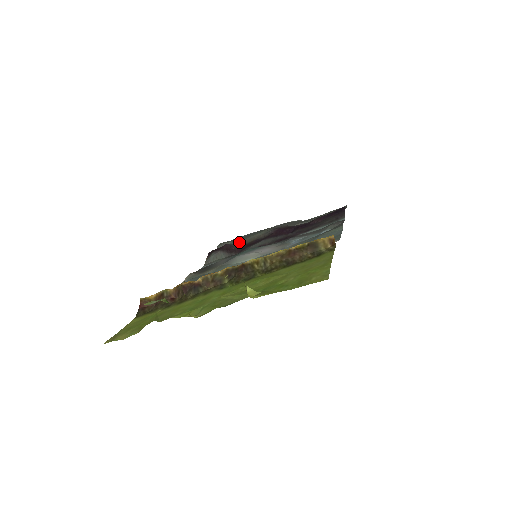
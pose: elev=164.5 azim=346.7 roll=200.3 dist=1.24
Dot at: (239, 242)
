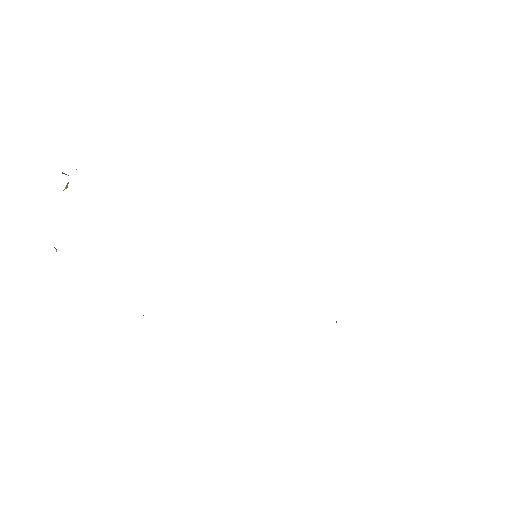
Dot at: occluded
